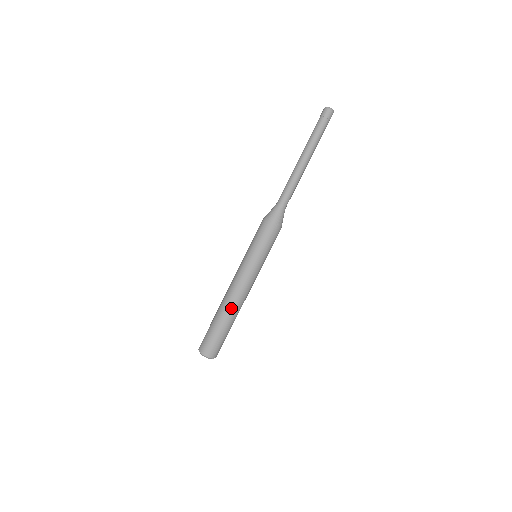
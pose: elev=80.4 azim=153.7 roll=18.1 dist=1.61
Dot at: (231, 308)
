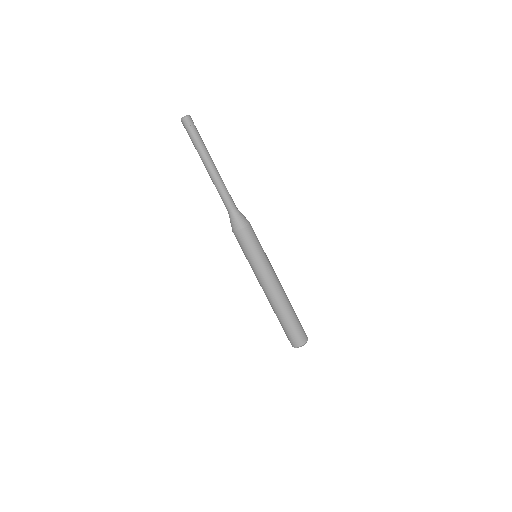
Dot at: (283, 302)
